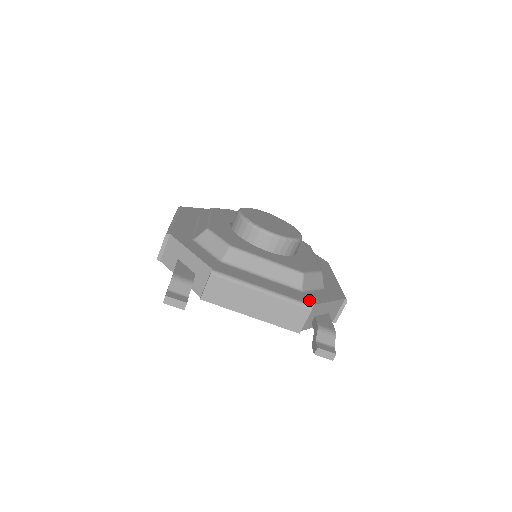
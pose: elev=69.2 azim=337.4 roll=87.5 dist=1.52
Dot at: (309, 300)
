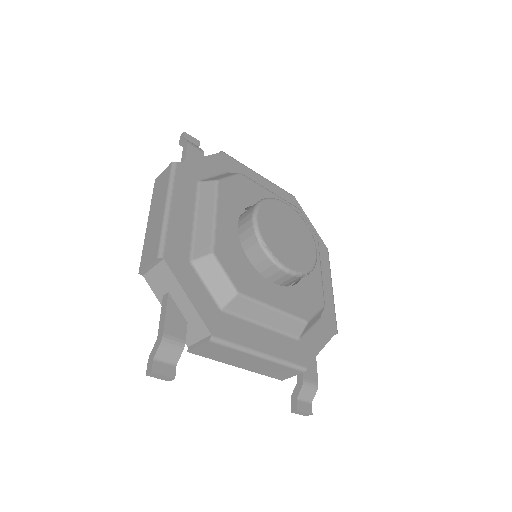
Dot at: (304, 357)
